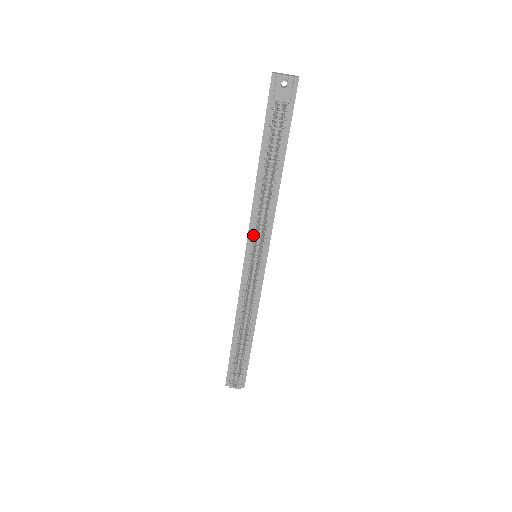
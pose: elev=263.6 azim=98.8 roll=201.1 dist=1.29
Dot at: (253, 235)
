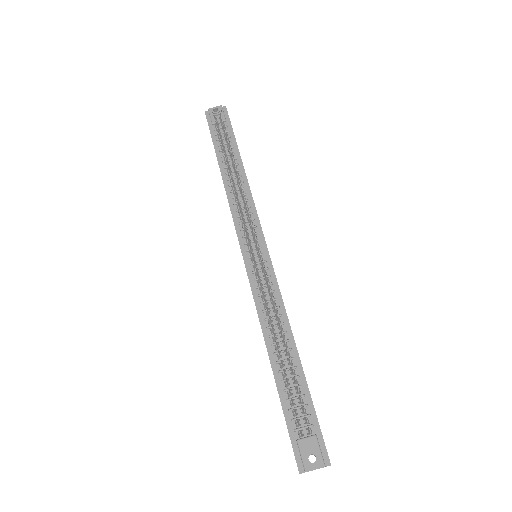
Dot at: (241, 229)
